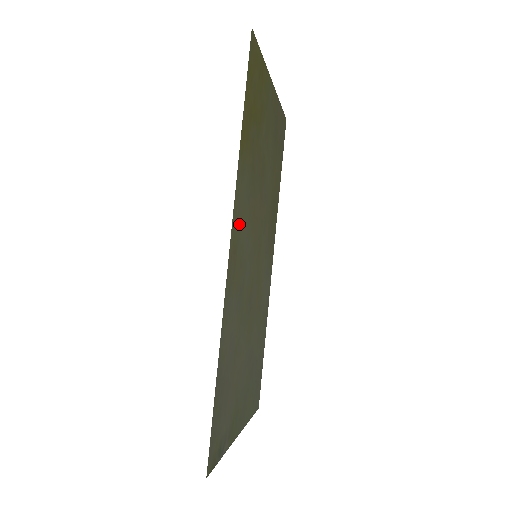
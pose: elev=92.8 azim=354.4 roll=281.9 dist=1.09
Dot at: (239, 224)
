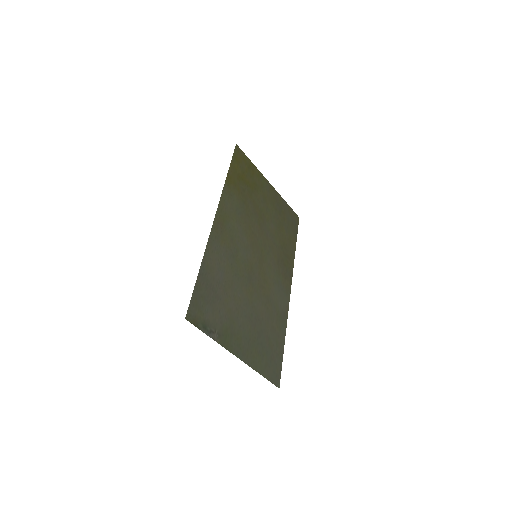
Dot at: (228, 216)
